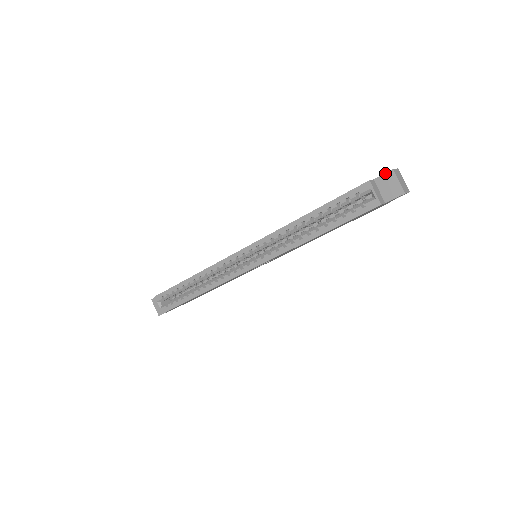
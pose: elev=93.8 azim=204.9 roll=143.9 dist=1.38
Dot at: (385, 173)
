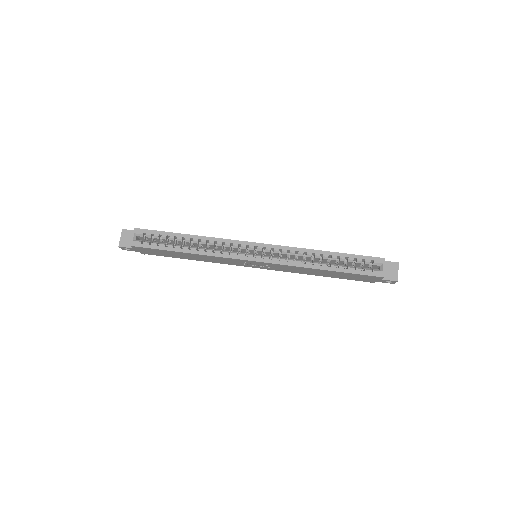
Dot at: occluded
